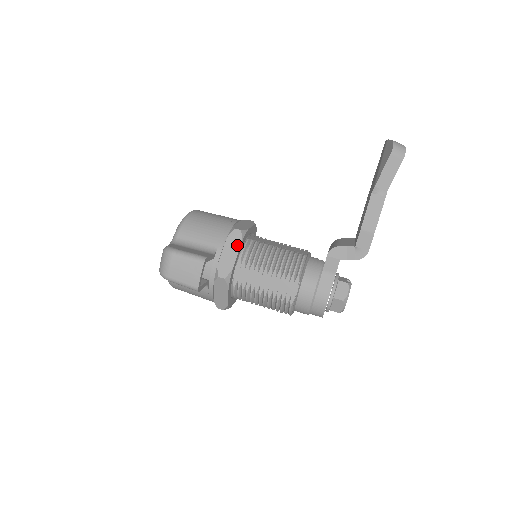
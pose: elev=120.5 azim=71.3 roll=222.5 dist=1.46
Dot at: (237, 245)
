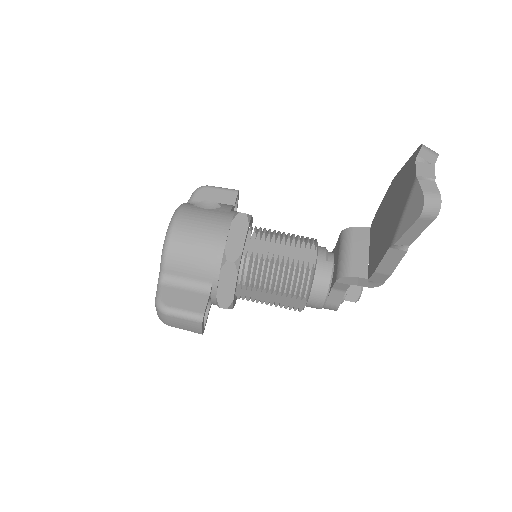
Dot at: (233, 278)
